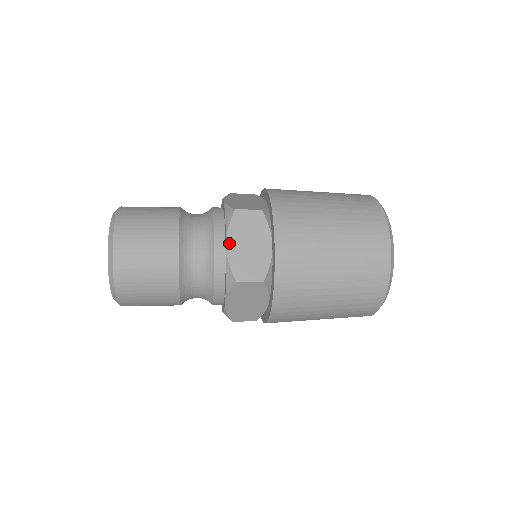
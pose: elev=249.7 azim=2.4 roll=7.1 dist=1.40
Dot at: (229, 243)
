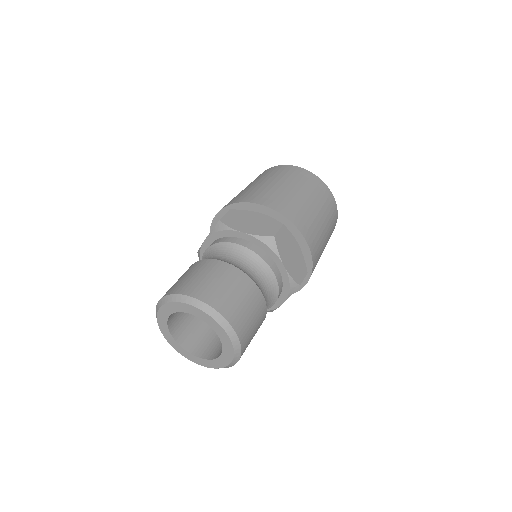
Dot at: (284, 263)
